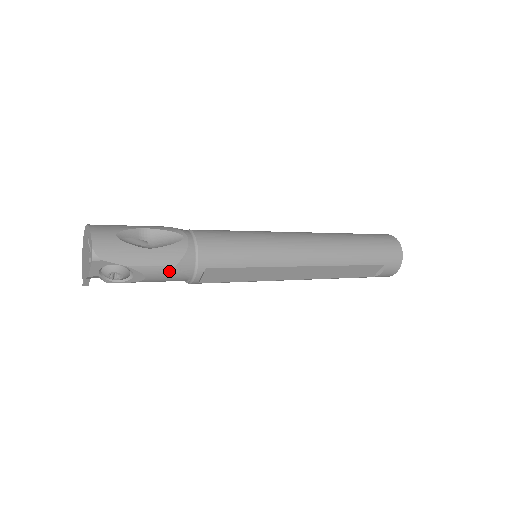
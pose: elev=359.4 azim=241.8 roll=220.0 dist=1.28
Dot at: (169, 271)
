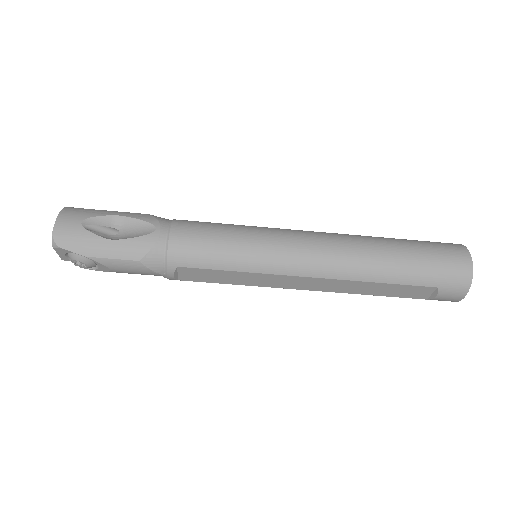
Dot at: (133, 265)
